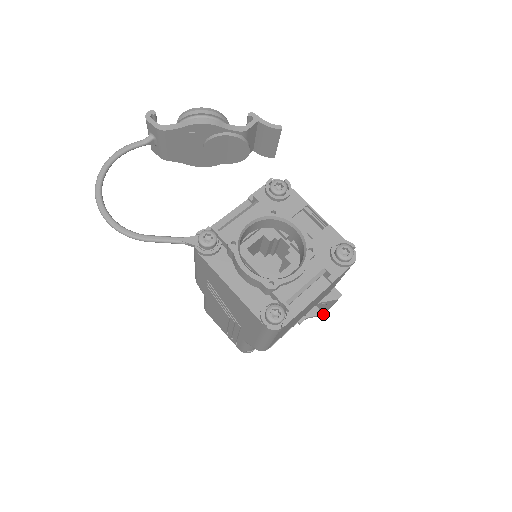
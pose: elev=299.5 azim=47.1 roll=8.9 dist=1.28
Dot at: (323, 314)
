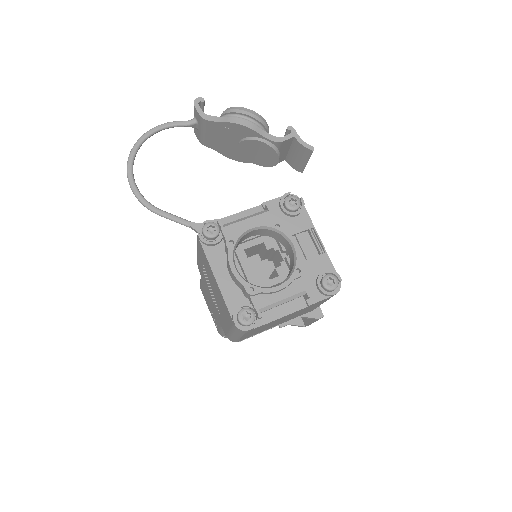
Dot at: (305, 326)
